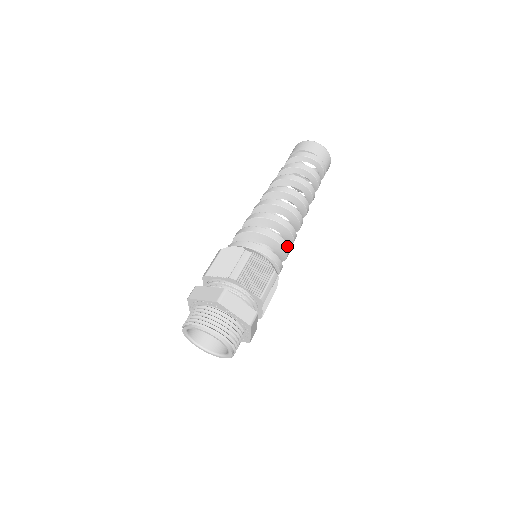
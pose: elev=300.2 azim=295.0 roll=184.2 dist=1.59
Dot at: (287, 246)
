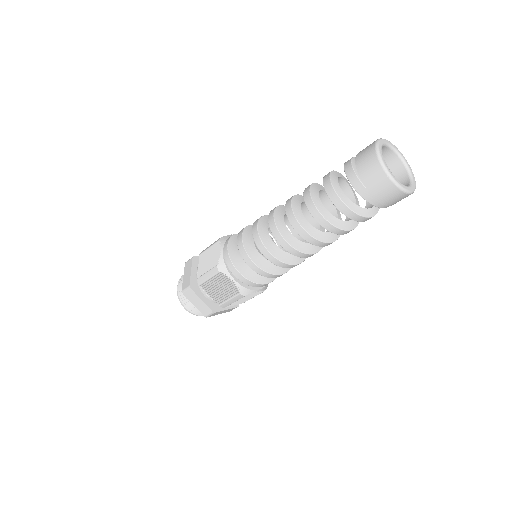
Dot at: (270, 275)
